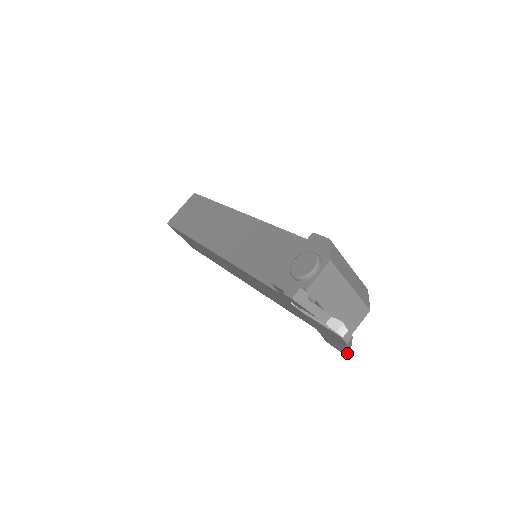
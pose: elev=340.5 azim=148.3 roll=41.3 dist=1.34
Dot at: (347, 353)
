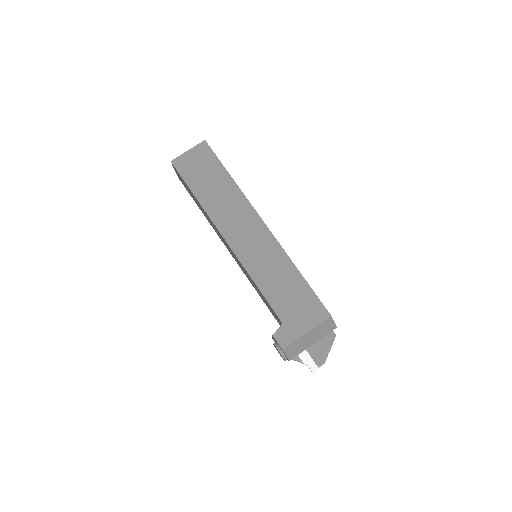
Dot at: (333, 340)
